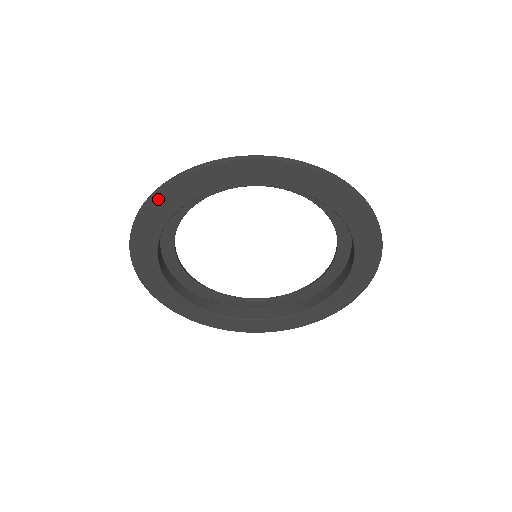
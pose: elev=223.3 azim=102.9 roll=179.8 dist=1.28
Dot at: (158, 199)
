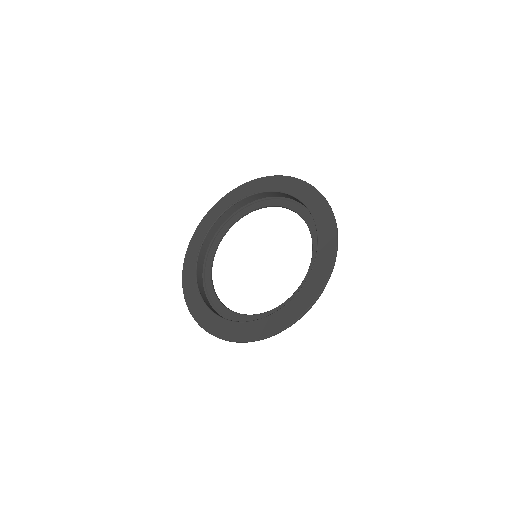
Dot at: (186, 268)
